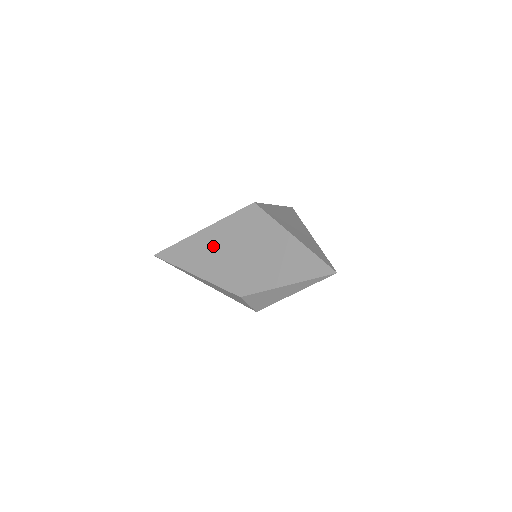
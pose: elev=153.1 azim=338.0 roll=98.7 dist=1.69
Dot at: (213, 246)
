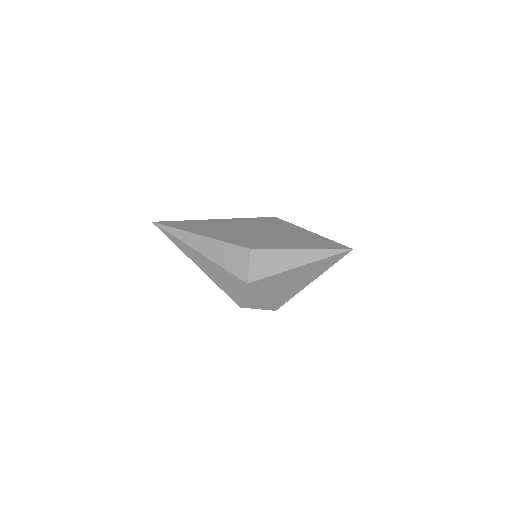
Dot at: (227, 226)
